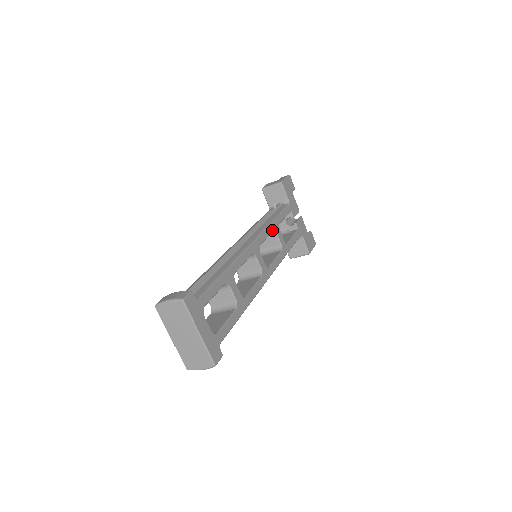
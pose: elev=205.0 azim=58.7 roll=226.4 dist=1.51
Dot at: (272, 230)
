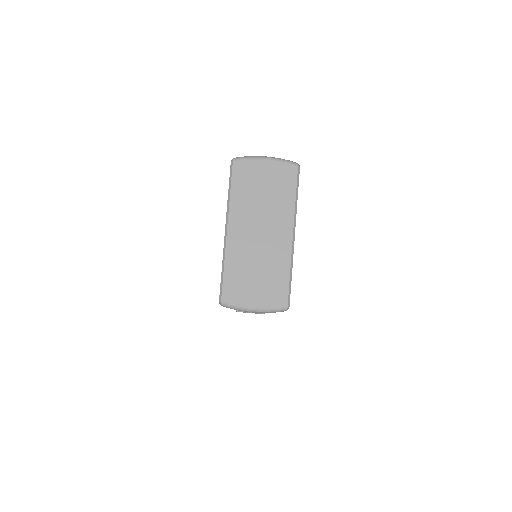
Dot at: occluded
